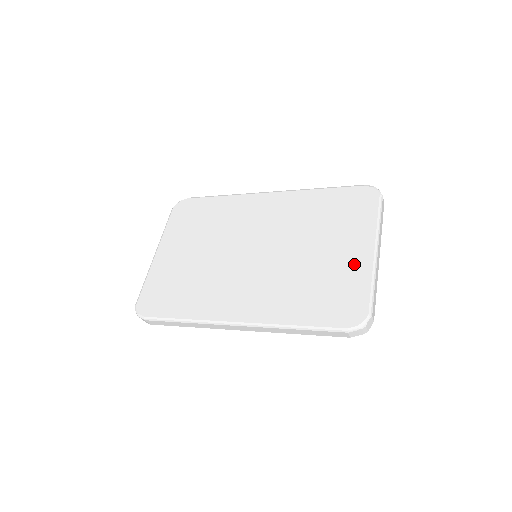
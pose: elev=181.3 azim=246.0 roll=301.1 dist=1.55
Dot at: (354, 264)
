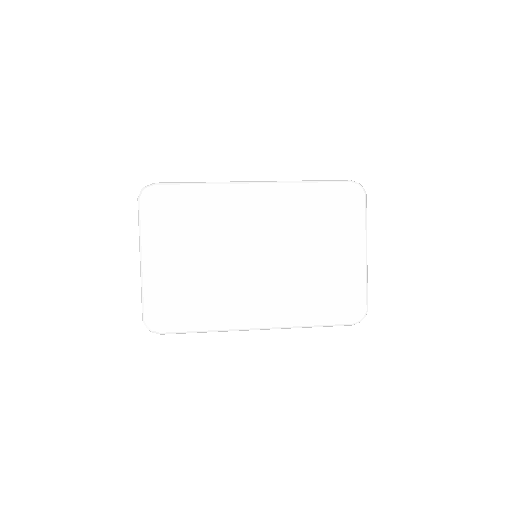
Dot at: (351, 267)
